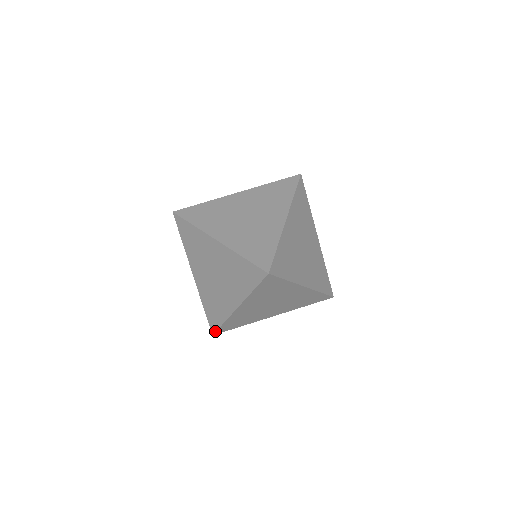
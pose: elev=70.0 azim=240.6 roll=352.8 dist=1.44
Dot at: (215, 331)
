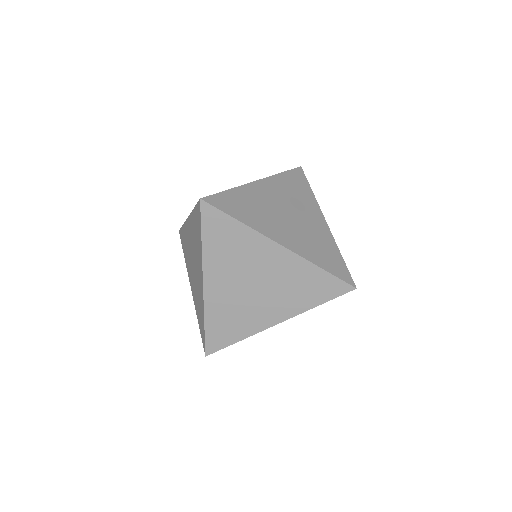
Dot at: (215, 351)
